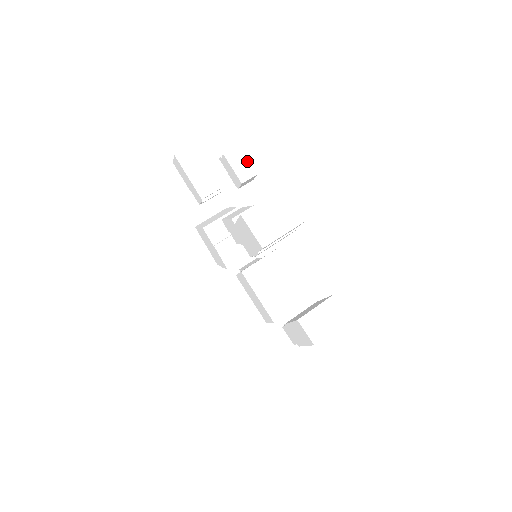
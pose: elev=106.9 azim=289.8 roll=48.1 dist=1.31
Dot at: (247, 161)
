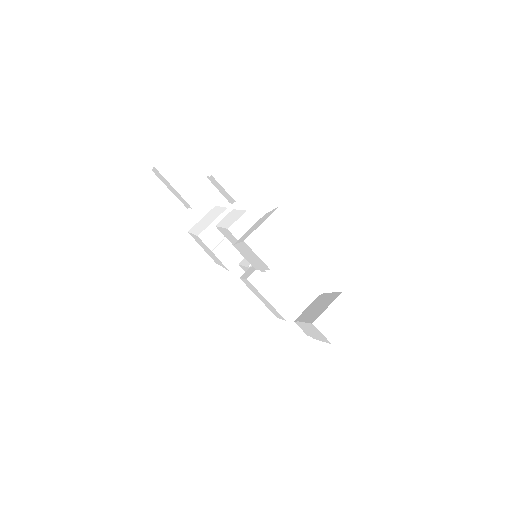
Dot at: (236, 177)
